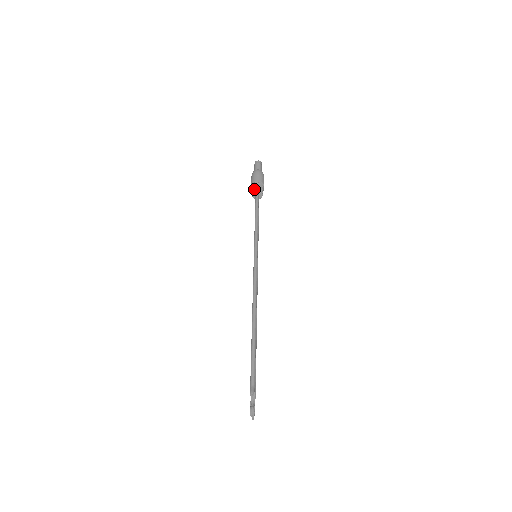
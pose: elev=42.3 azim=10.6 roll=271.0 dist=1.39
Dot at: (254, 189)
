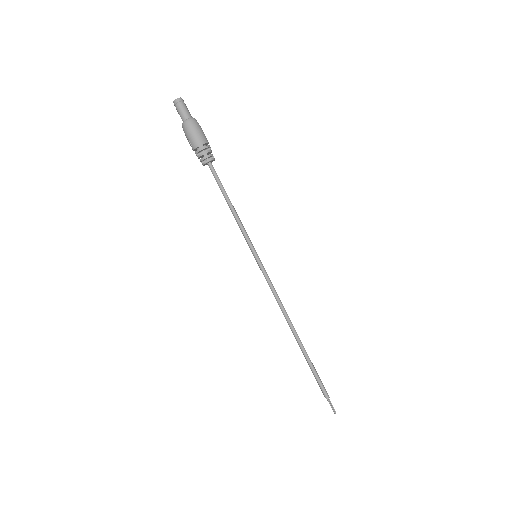
Dot at: (204, 159)
